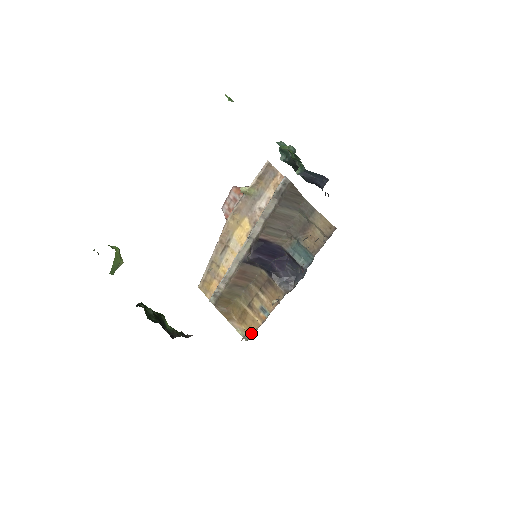
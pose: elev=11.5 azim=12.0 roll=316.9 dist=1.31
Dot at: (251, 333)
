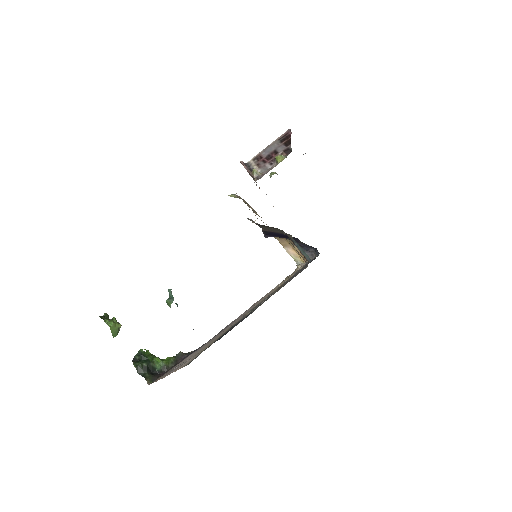
Dot at: occluded
